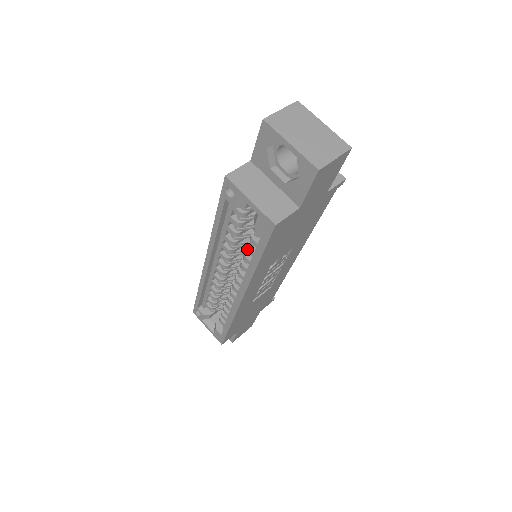
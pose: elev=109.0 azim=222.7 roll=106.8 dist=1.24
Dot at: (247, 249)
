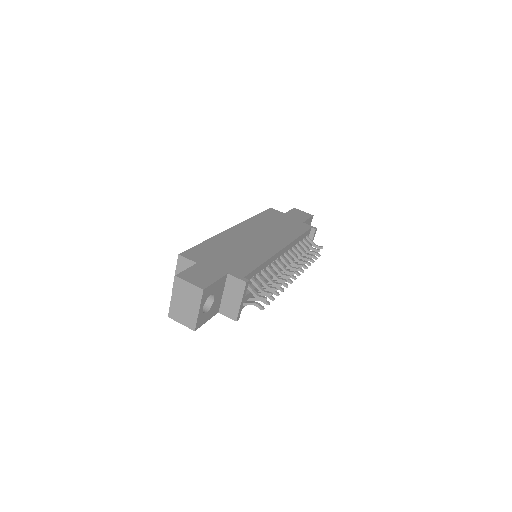
Dot at: occluded
